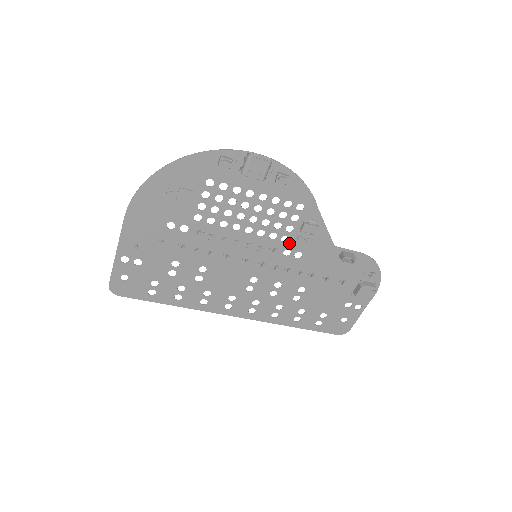
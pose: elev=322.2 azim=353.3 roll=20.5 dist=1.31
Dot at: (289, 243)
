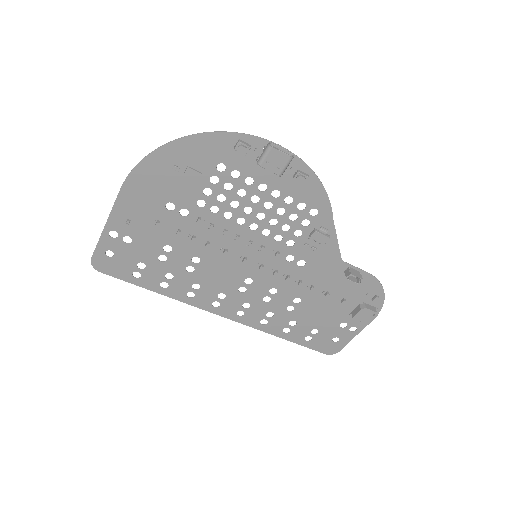
Dot at: (294, 248)
